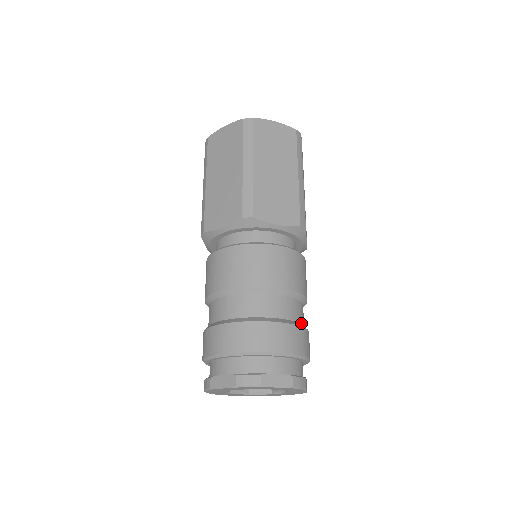
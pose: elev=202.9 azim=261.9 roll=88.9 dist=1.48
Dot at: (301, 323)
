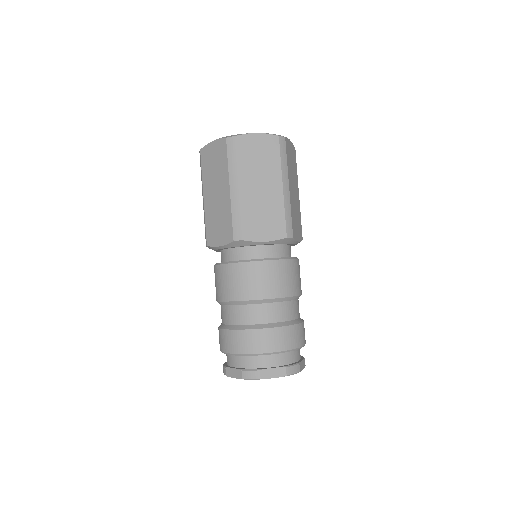
Dot at: (294, 319)
